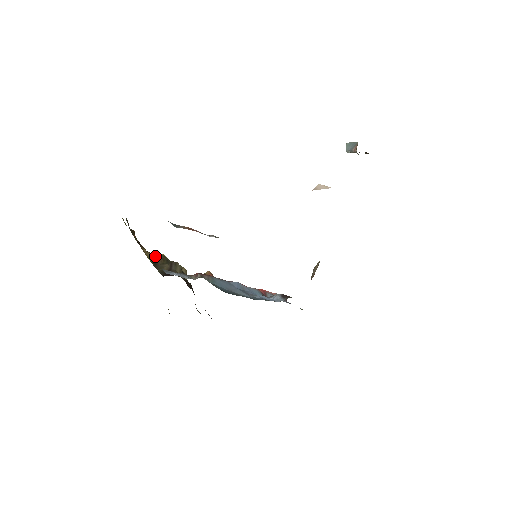
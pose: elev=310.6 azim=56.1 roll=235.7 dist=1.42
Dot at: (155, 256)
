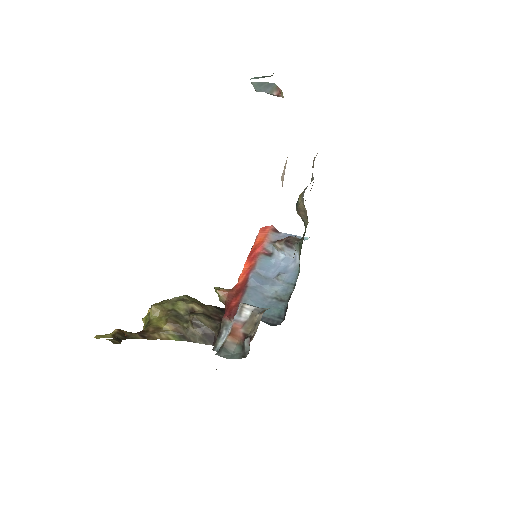
Dot at: (169, 329)
